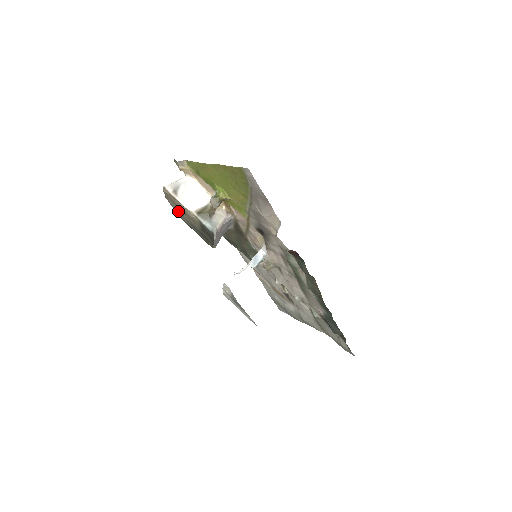
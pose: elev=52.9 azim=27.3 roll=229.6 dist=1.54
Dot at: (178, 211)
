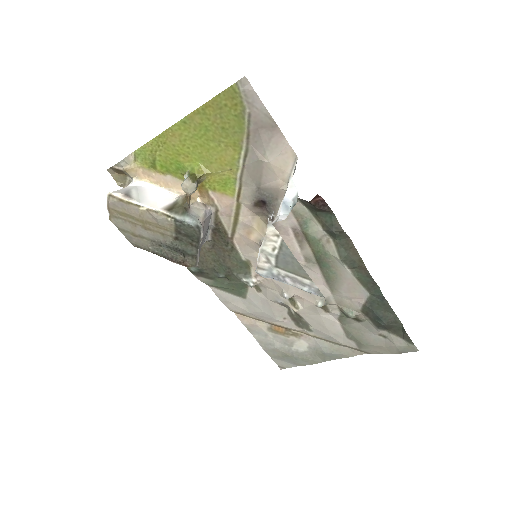
Dot at: (132, 232)
